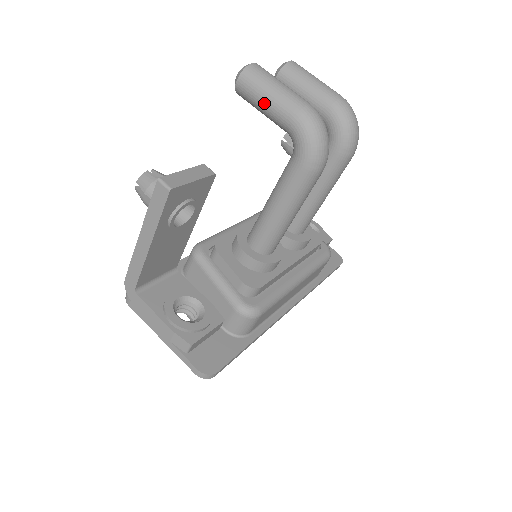
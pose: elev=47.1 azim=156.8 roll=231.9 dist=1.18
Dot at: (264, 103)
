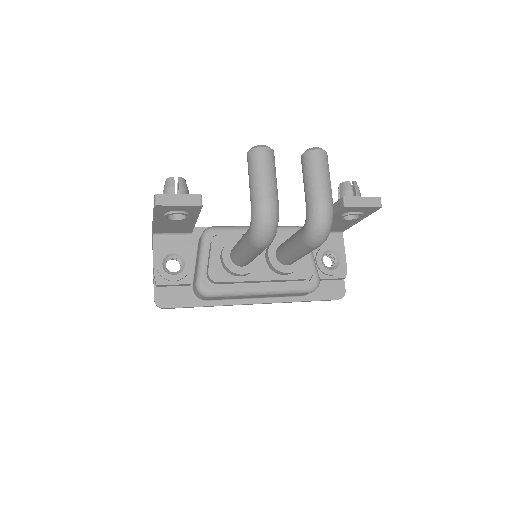
Dot at: (249, 181)
